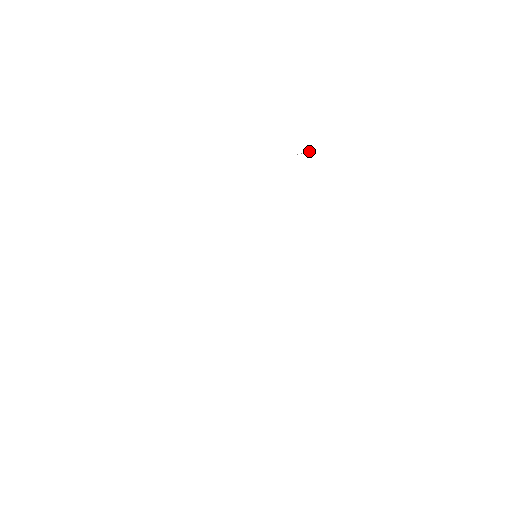
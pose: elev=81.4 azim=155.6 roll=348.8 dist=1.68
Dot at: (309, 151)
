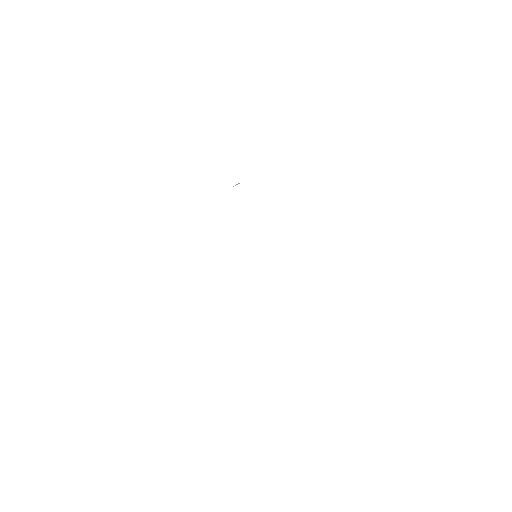
Dot at: occluded
